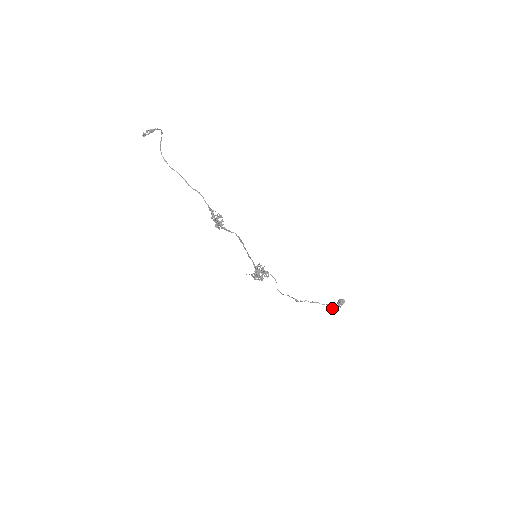
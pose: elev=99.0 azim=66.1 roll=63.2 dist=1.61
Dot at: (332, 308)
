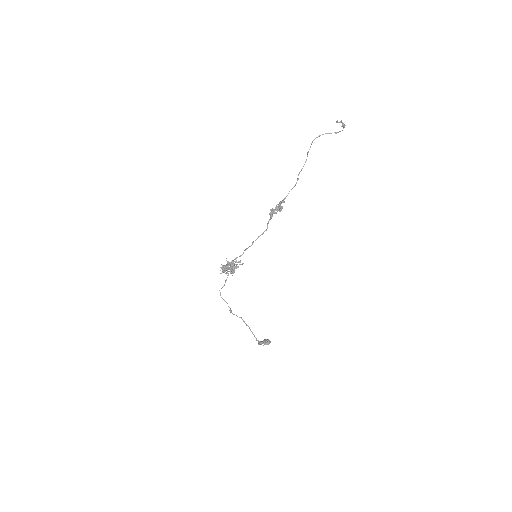
Dot at: (256, 340)
